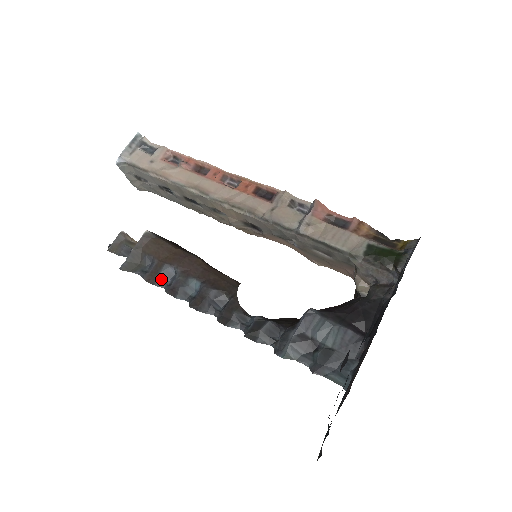
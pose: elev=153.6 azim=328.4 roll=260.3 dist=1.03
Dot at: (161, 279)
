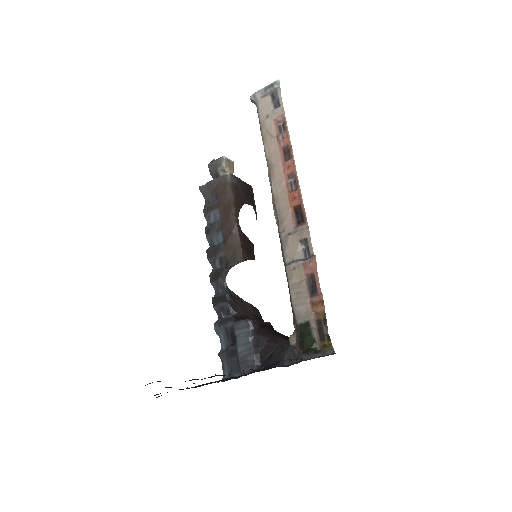
Dot at: (210, 216)
